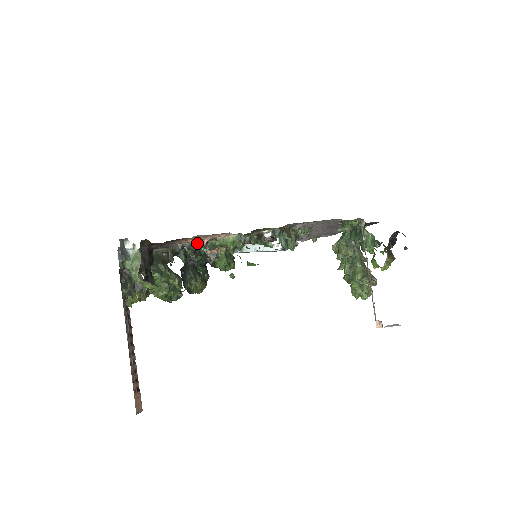
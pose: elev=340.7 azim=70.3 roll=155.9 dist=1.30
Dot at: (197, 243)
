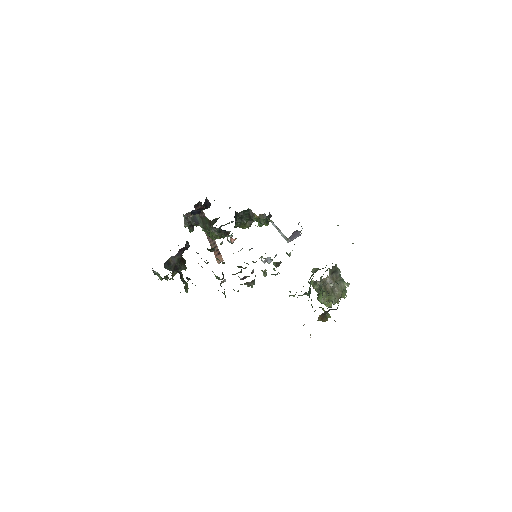
Dot at: occluded
